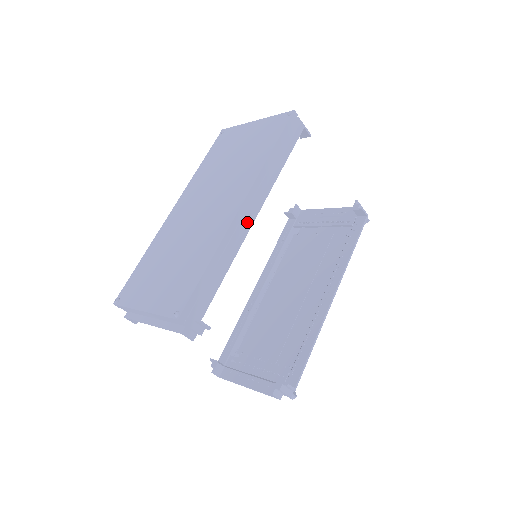
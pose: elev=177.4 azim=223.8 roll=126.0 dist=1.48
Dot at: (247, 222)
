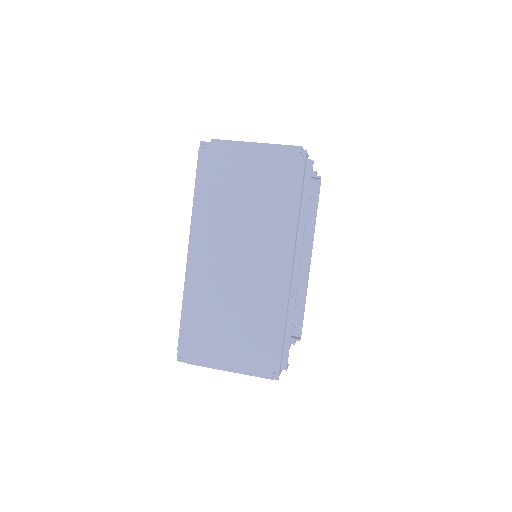
Dot at: (293, 276)
